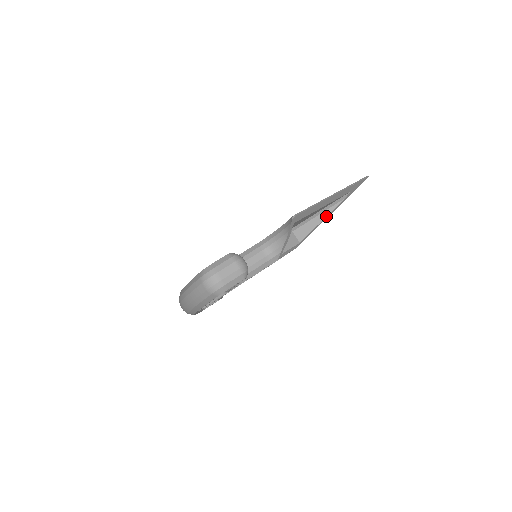
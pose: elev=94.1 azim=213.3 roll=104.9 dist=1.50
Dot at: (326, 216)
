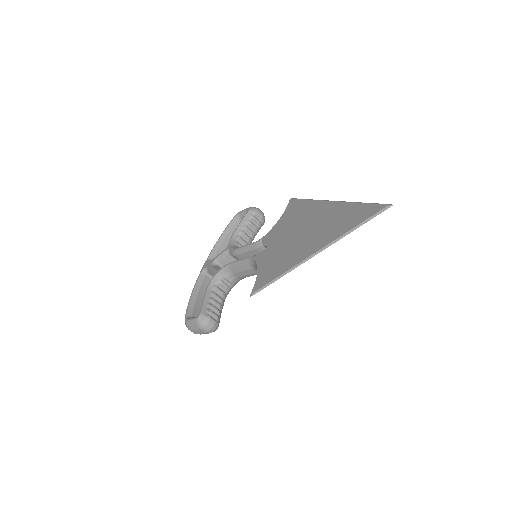
Dot at: occluded
